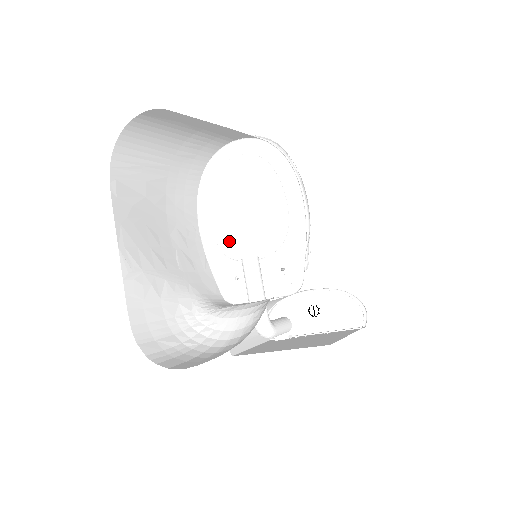
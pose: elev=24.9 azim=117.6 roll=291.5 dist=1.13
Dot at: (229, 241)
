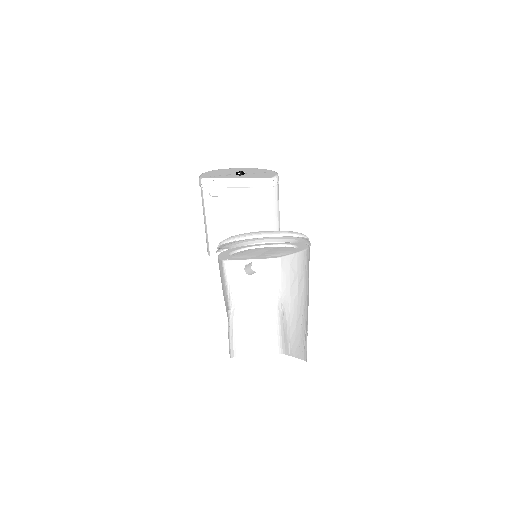
Dot at: occluded
